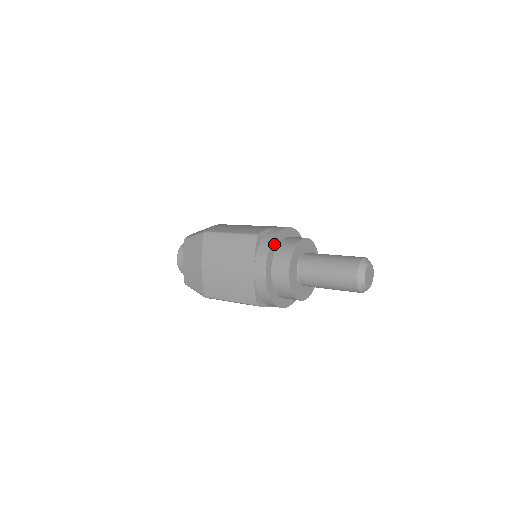
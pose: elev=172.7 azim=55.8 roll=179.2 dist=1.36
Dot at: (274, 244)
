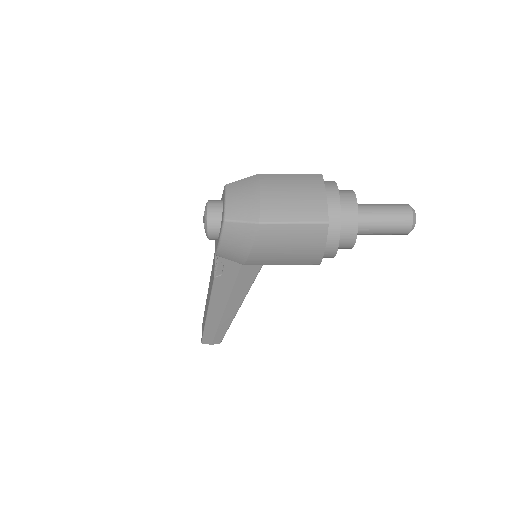
Dot at: occluded
